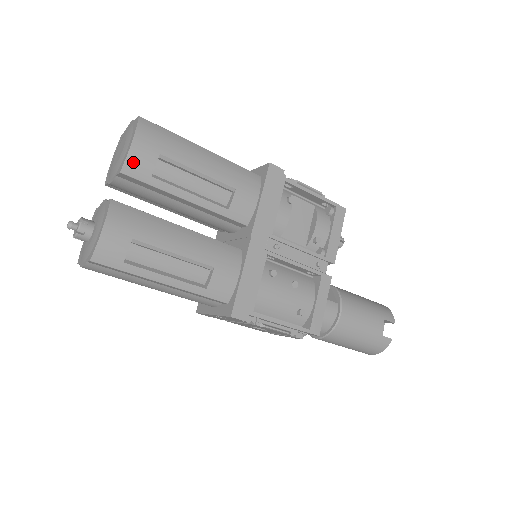
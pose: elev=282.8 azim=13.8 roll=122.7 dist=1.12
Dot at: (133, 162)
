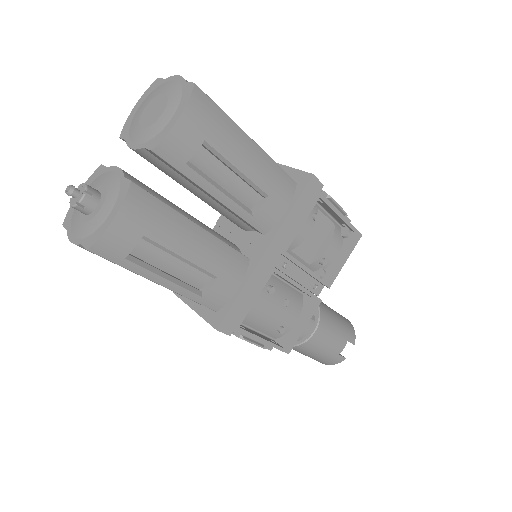
Dot at: (171, 143)
